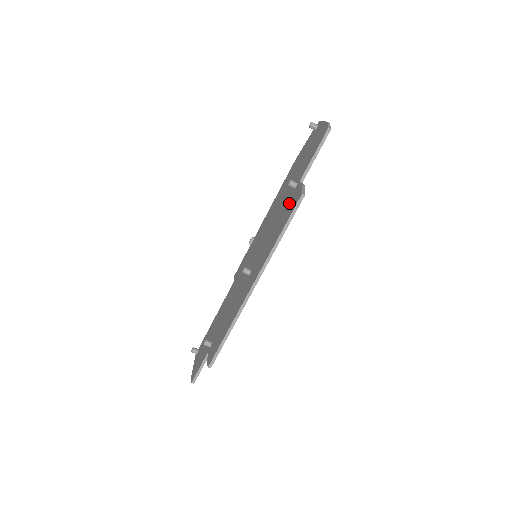
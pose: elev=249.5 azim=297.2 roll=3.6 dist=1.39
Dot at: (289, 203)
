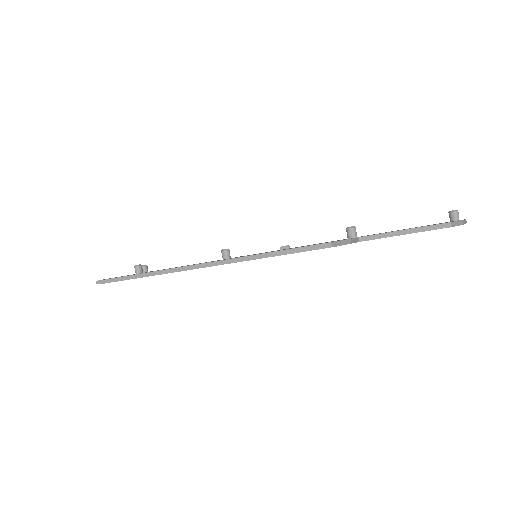
Dot at: occluded
